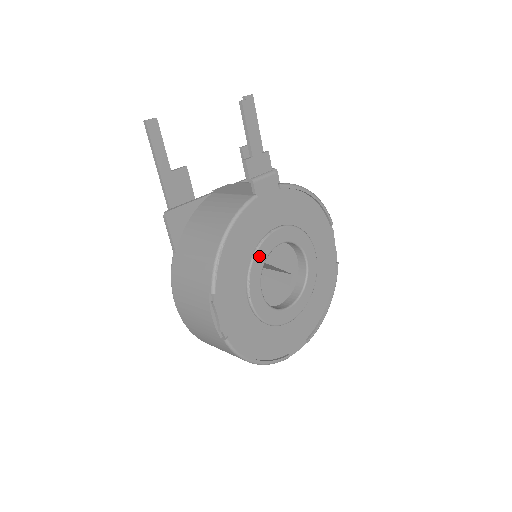
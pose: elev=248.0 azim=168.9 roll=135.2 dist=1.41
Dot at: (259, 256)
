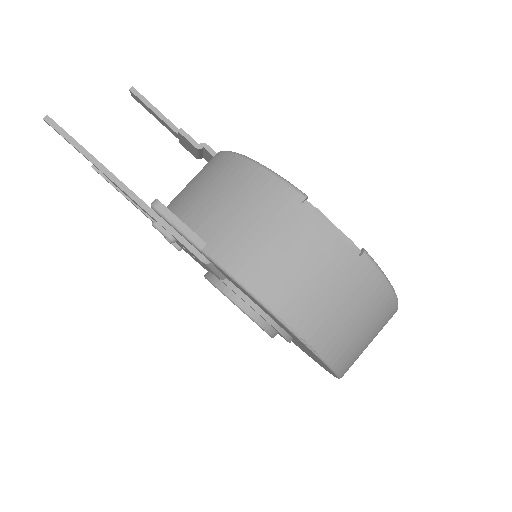
Dot at: occluded
